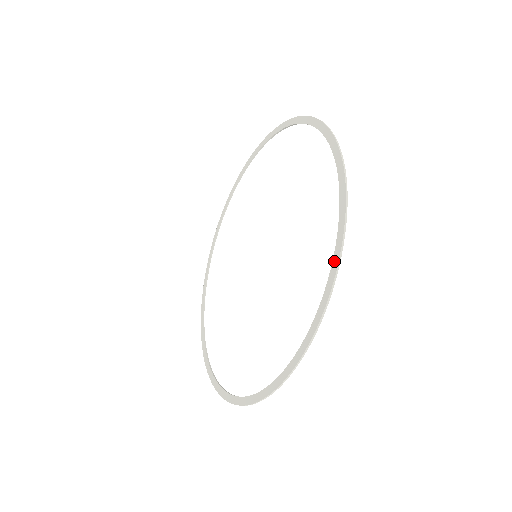
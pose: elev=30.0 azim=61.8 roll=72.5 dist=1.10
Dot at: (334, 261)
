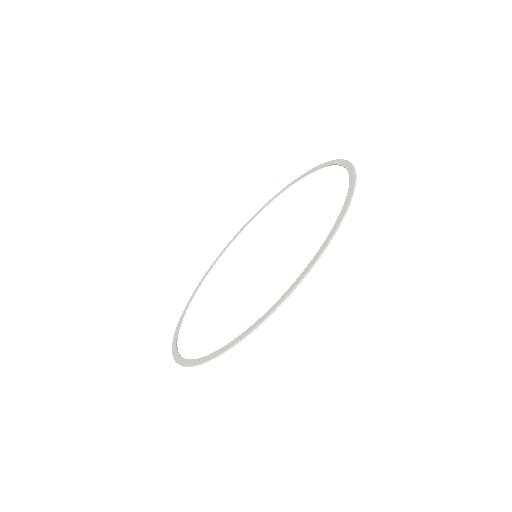
Dot at: (259, 320)
